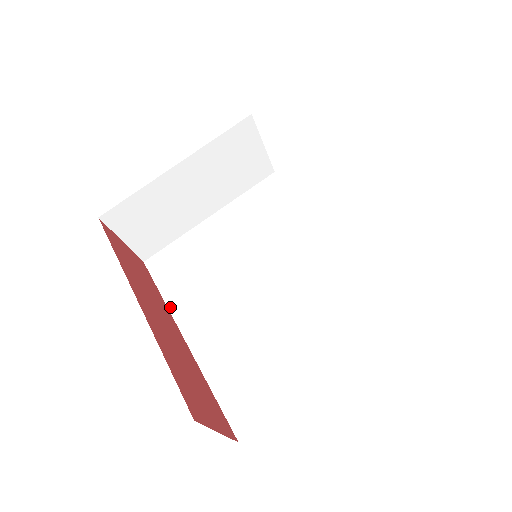
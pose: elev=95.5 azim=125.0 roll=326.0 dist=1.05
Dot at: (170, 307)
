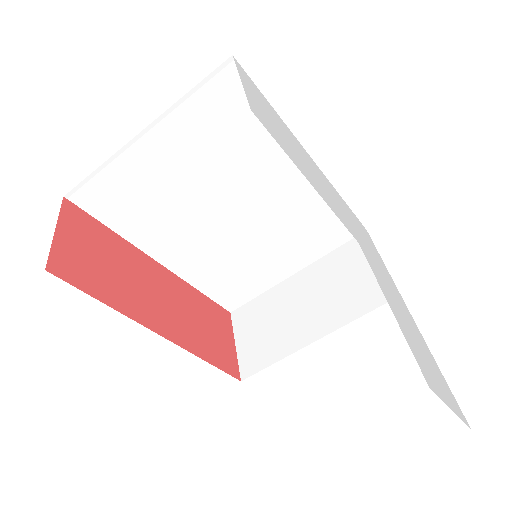
Dot at: (131, 241)
